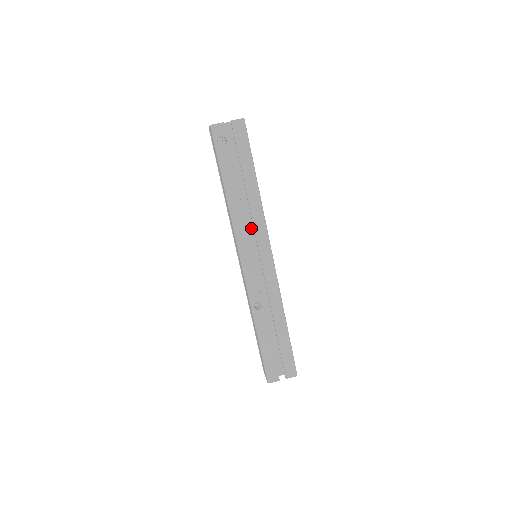
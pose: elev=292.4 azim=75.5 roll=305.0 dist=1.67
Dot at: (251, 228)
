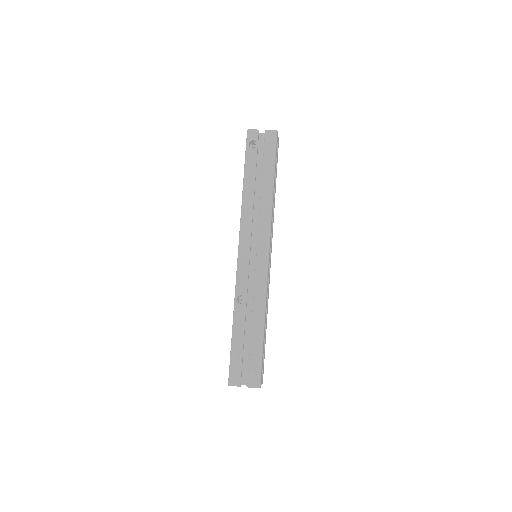
Dot at: occluded
